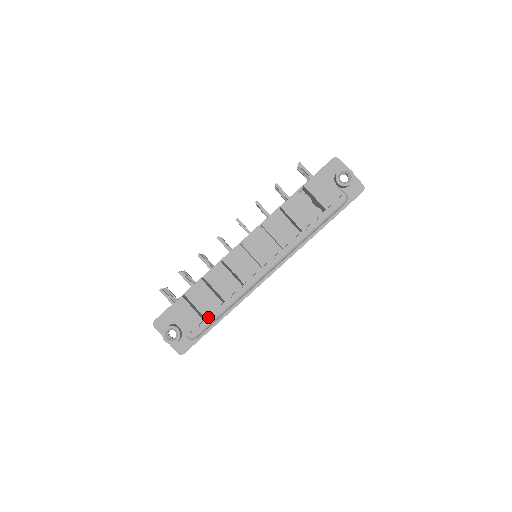
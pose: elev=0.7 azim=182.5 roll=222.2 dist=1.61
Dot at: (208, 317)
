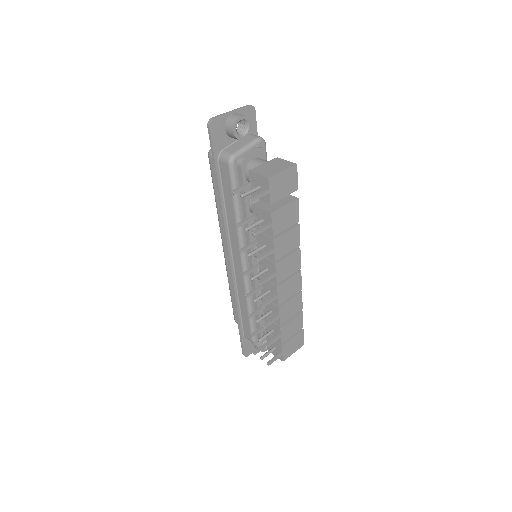
Dot at: occluded
